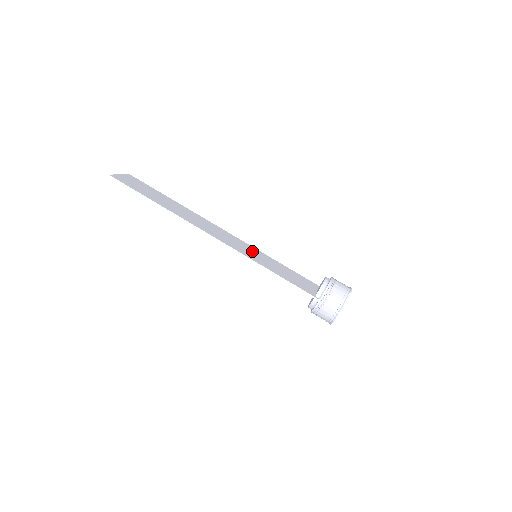
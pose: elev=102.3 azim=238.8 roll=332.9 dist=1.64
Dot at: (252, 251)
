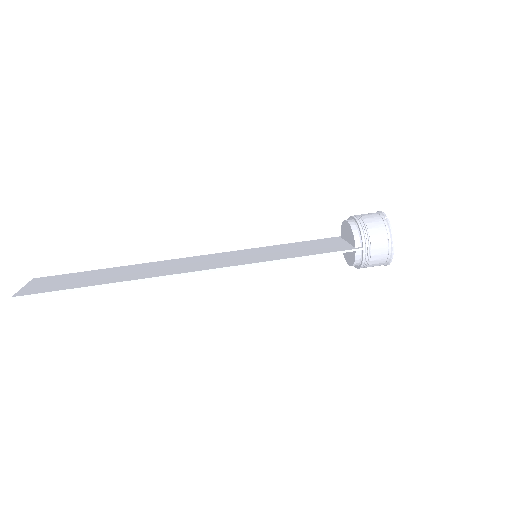
Dot at: (246, 254)
